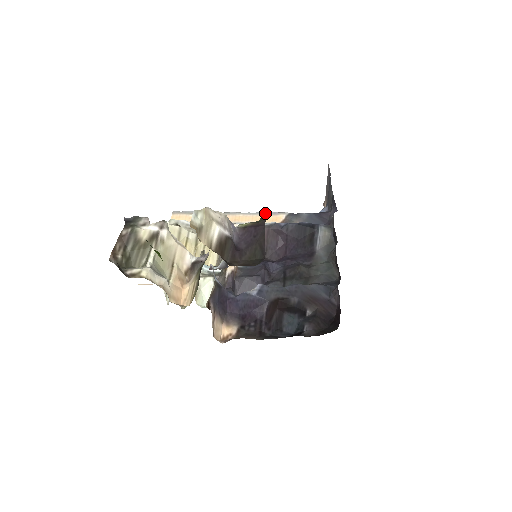
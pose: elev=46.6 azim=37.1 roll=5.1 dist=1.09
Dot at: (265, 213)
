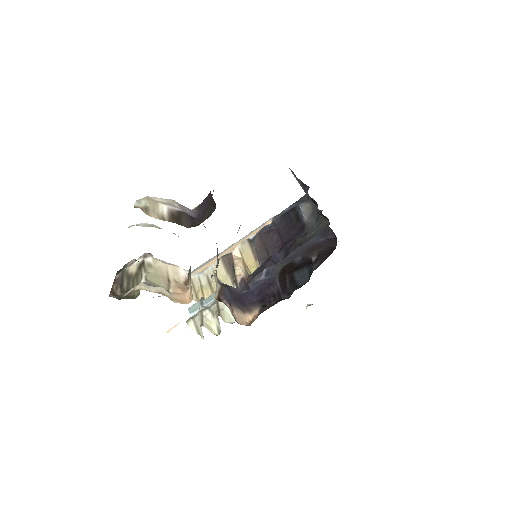
Dot at: (255, 230)
